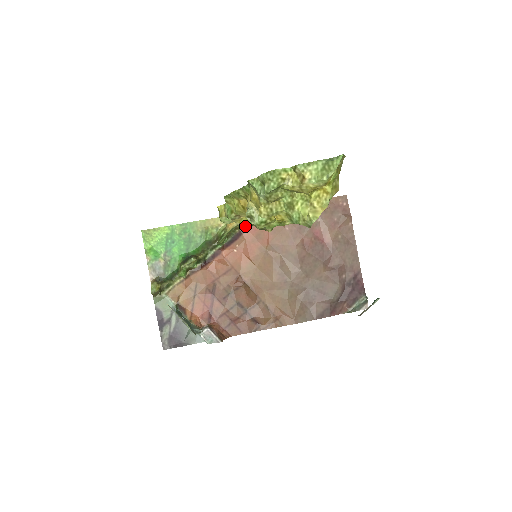
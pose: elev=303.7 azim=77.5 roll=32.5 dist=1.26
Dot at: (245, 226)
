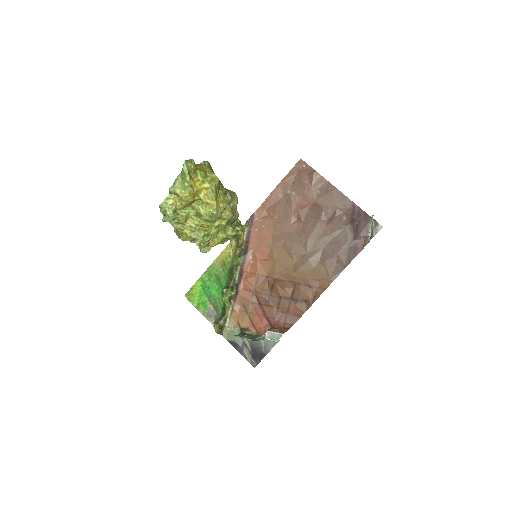
Dot at: (246, 240)
